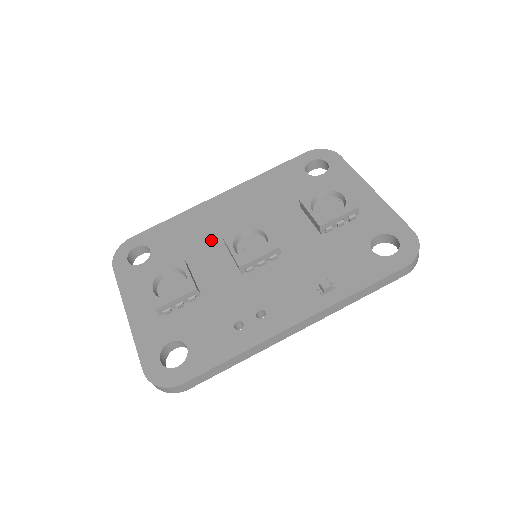
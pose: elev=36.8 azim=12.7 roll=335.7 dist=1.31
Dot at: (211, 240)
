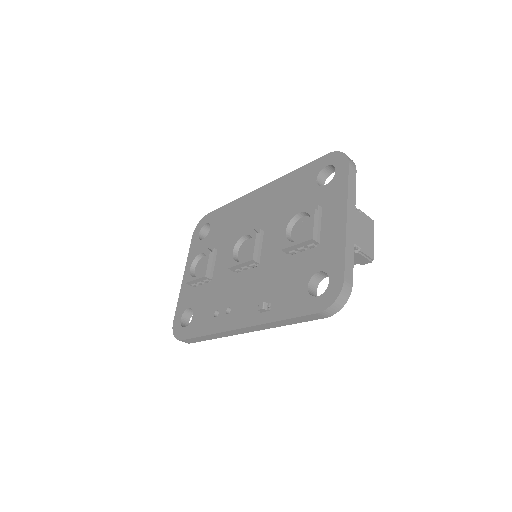
Dot at: (237, 233)
